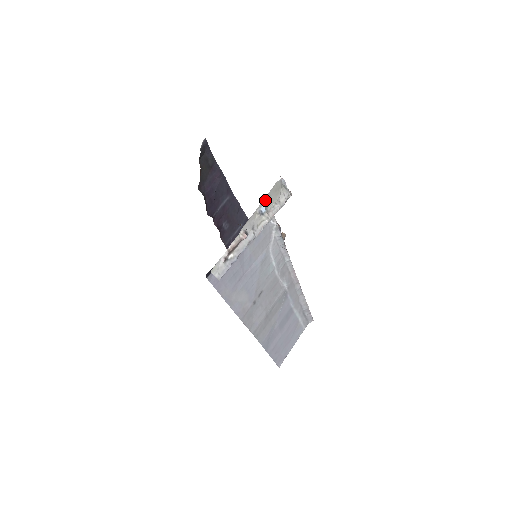
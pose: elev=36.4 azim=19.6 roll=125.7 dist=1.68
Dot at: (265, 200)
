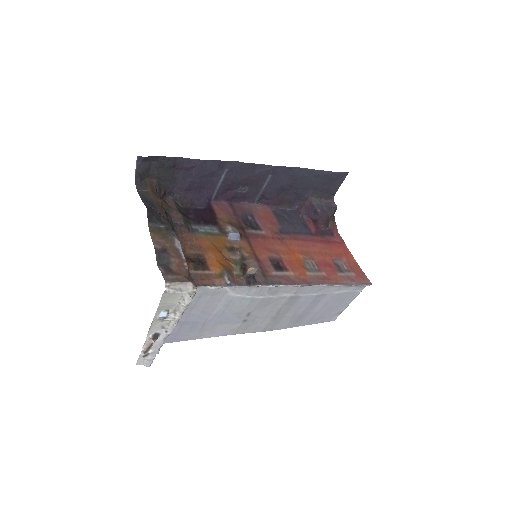
Dot at: (160, 309)
